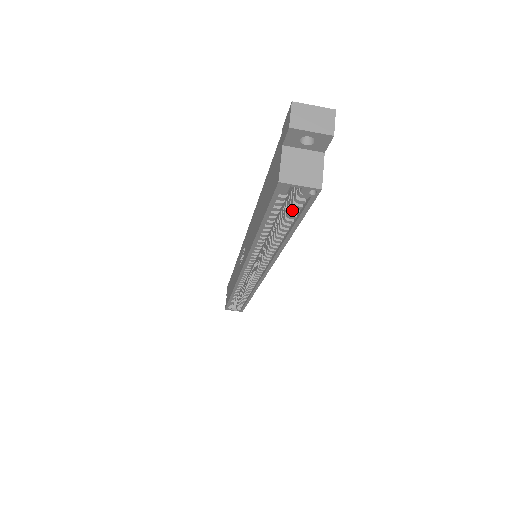
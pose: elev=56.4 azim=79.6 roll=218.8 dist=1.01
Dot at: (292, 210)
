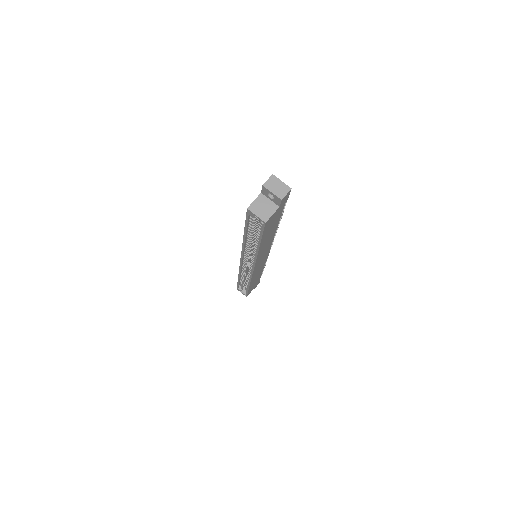
Dot at: (258, 229)
